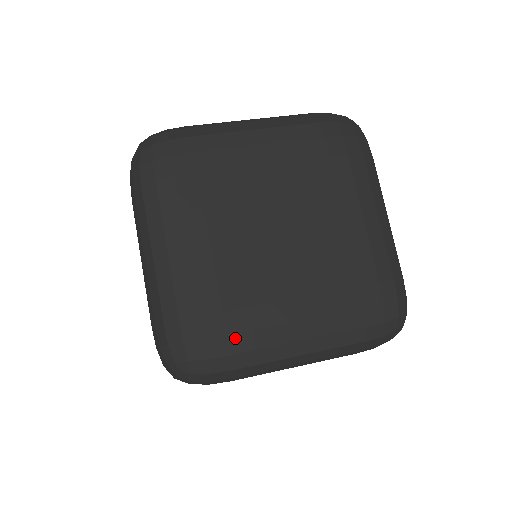
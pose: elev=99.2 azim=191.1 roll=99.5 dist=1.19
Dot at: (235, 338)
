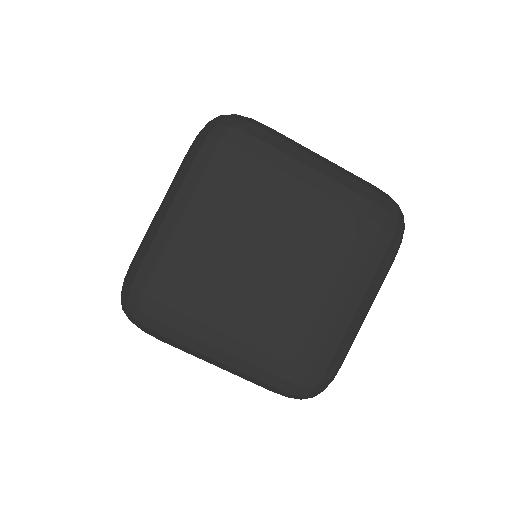
Dot at: (324, 351)
